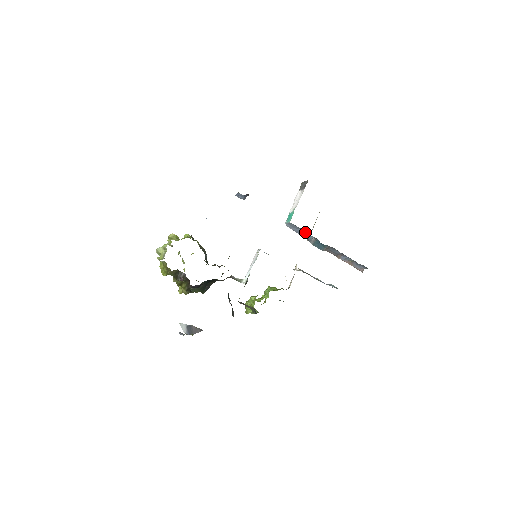
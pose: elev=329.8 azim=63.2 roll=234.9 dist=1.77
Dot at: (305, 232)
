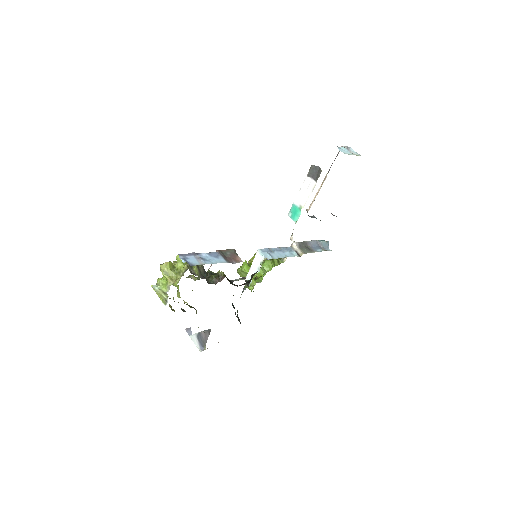
Dot at: occluded
